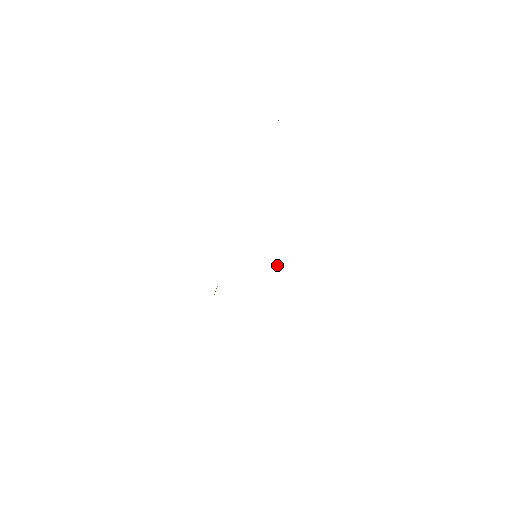
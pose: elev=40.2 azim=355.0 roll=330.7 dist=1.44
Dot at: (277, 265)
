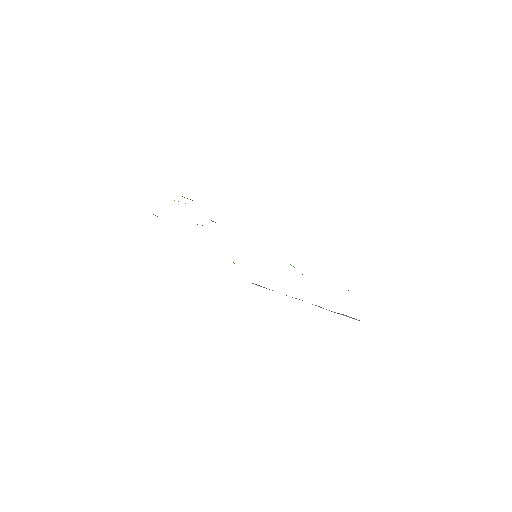
Dot at: occluded
